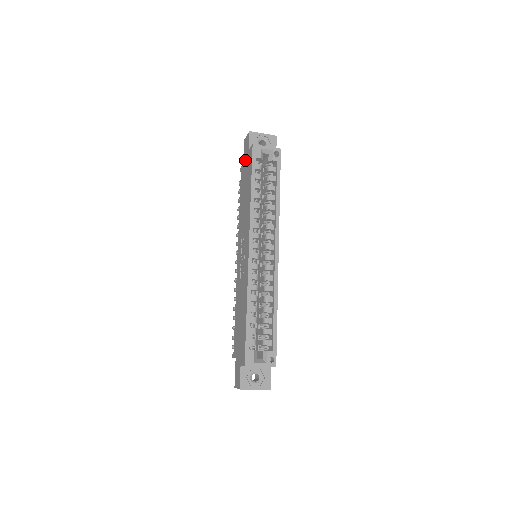
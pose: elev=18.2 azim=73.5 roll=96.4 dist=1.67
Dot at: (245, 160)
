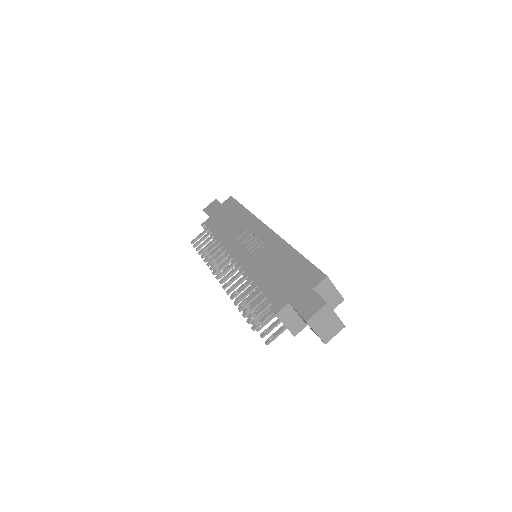
Dot at: (215, 212)
